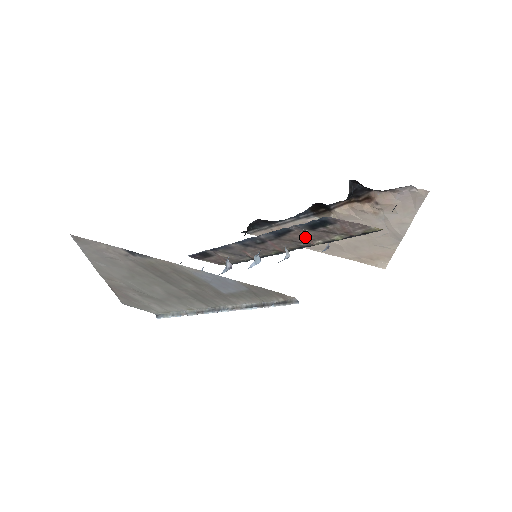
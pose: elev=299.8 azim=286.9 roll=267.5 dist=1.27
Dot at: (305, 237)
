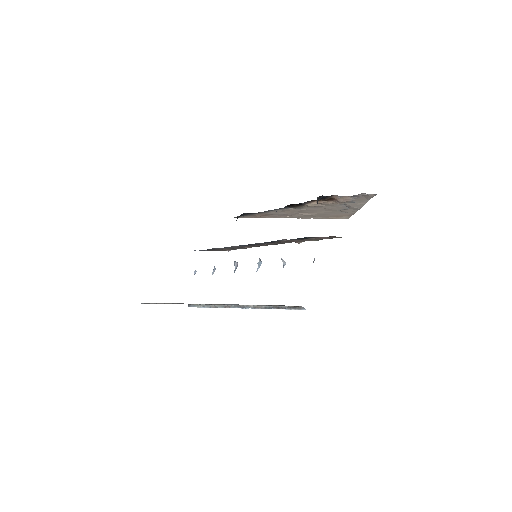
Dot at: (292, 241)
